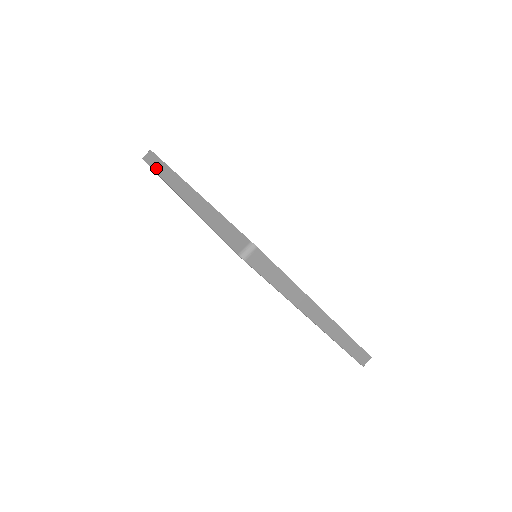
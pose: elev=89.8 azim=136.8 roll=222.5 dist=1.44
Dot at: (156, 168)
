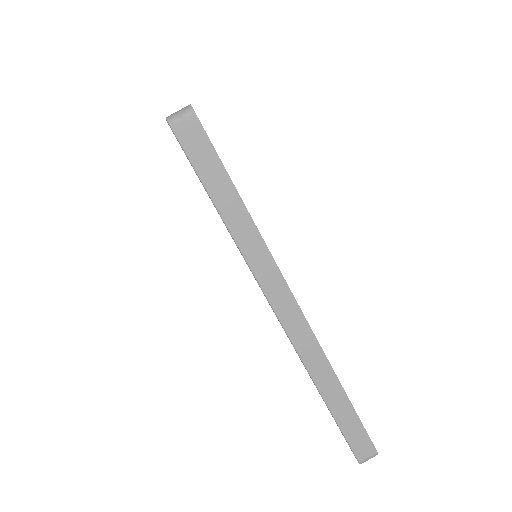
Dot at: occluded
